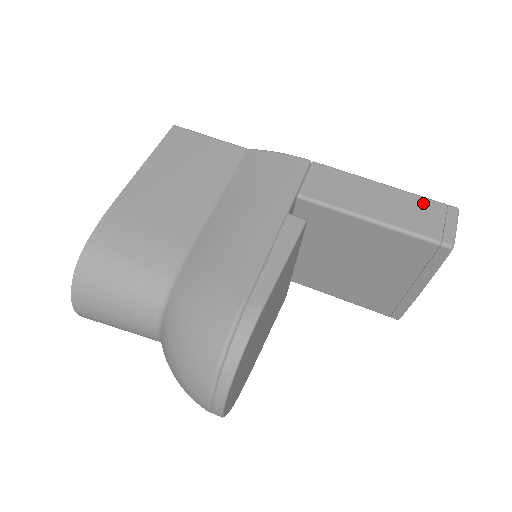
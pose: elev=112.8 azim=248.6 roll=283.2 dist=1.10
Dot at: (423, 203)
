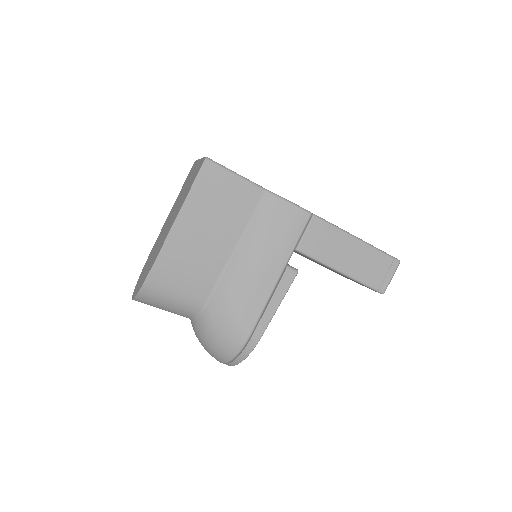
Dot at: (379, 258)
